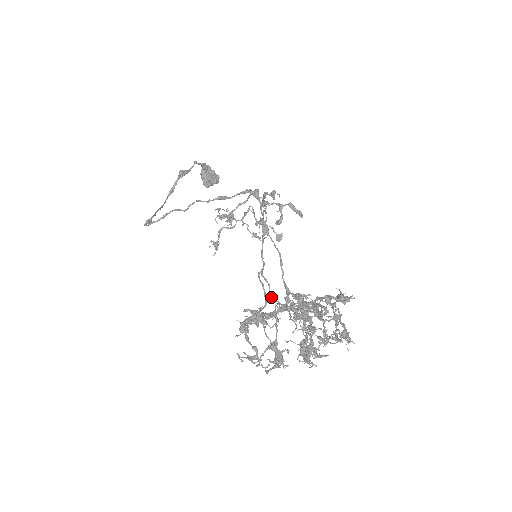
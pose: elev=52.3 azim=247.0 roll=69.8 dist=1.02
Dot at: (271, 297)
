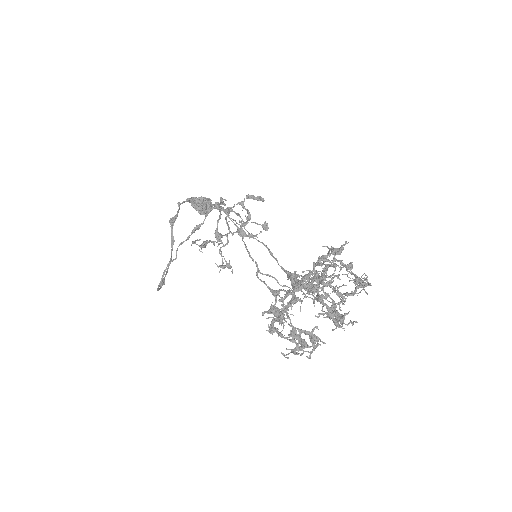
Dot at: (282, 286)
